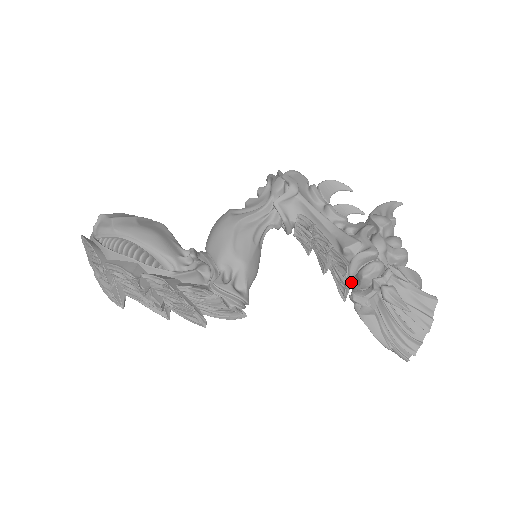
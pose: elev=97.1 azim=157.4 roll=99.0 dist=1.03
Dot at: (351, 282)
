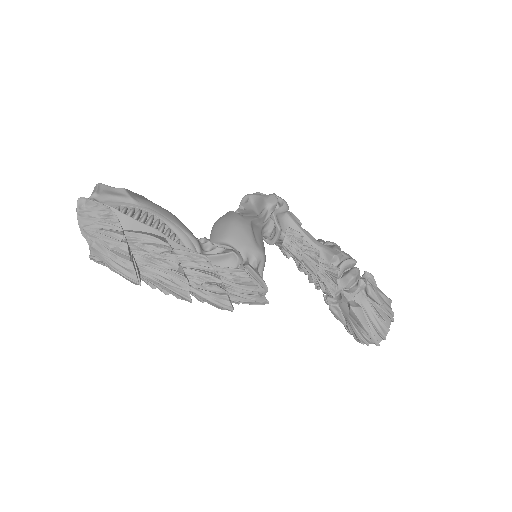
Dot at: (336, 284)
